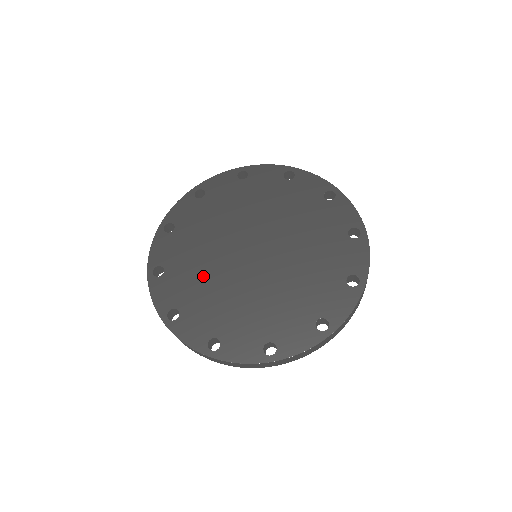
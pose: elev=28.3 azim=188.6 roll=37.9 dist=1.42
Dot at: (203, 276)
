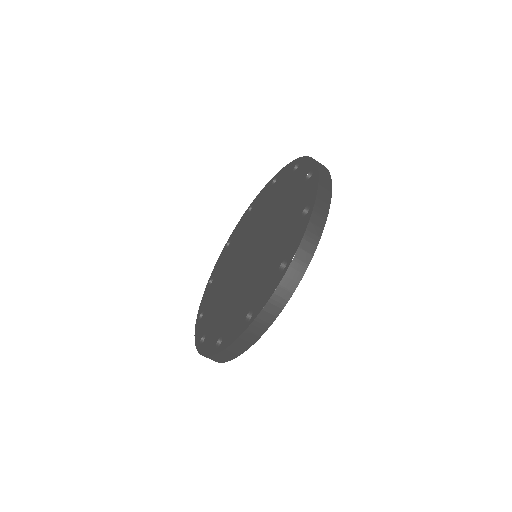
Dot at: (227, 303)
